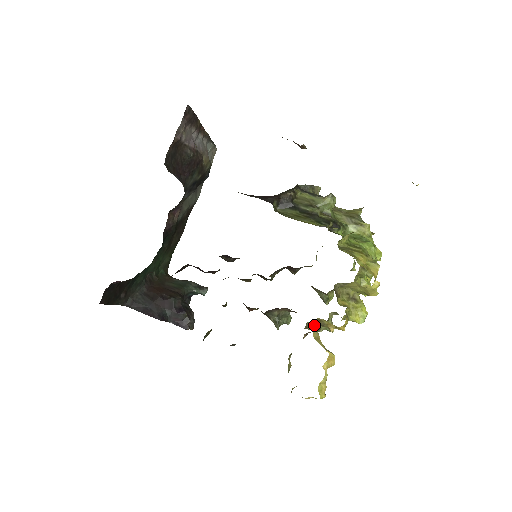
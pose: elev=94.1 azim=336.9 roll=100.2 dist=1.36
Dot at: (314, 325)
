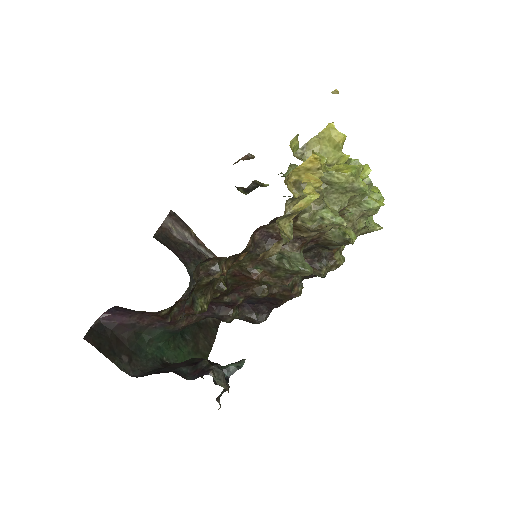
Dot at: occluded
